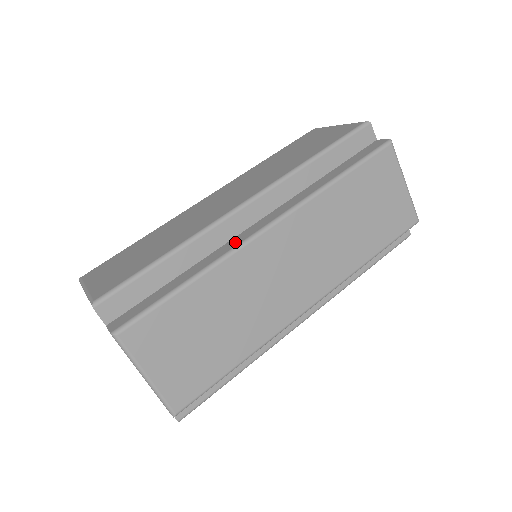
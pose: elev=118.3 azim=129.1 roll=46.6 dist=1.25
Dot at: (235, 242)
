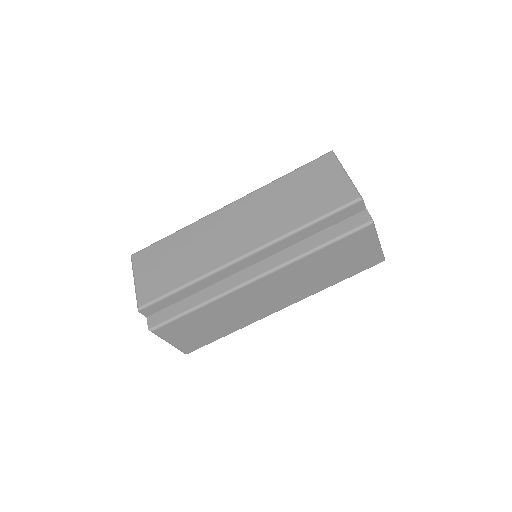
Dot at: (232, 283)
